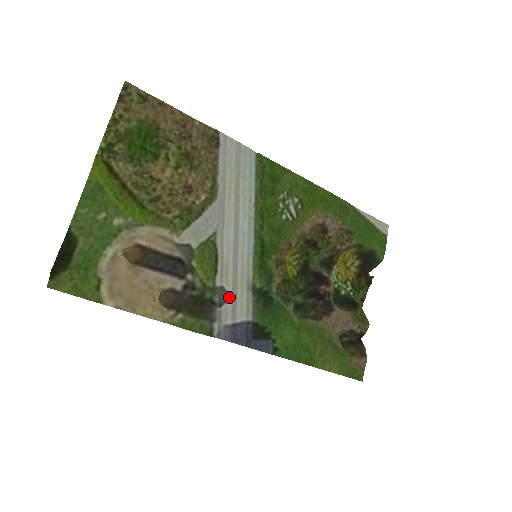
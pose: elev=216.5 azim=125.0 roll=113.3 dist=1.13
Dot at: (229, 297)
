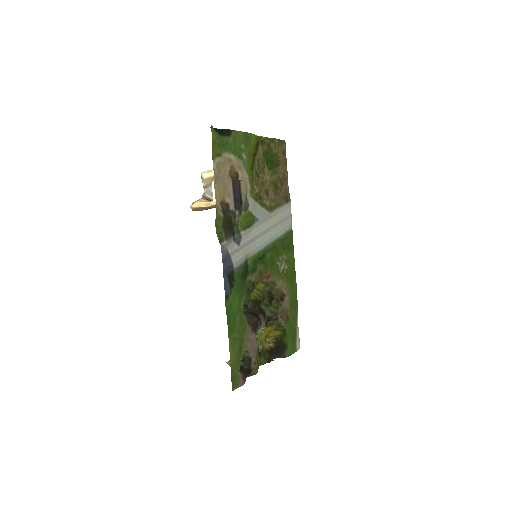
Dot at: (239, 244)
